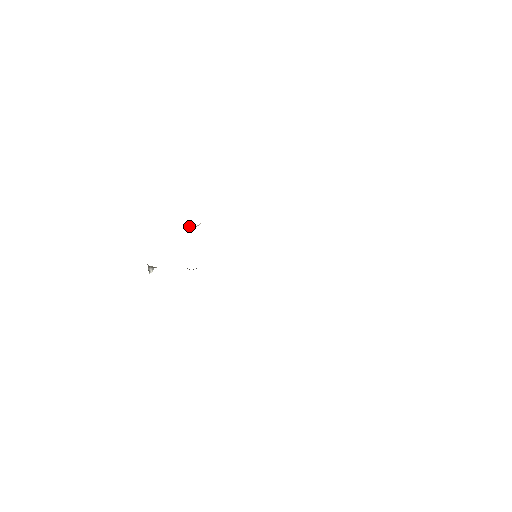
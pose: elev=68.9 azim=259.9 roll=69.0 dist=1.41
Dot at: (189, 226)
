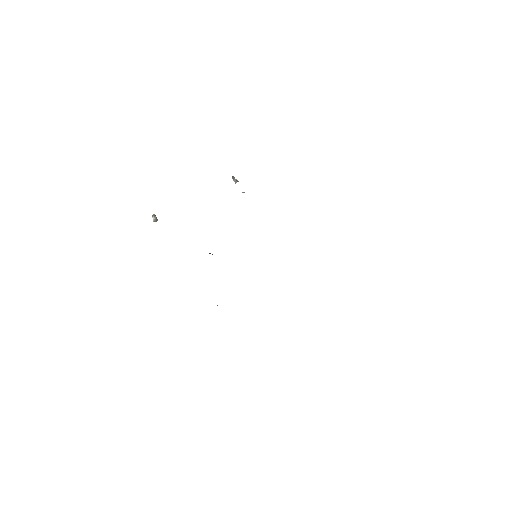
Dot at: occluded
